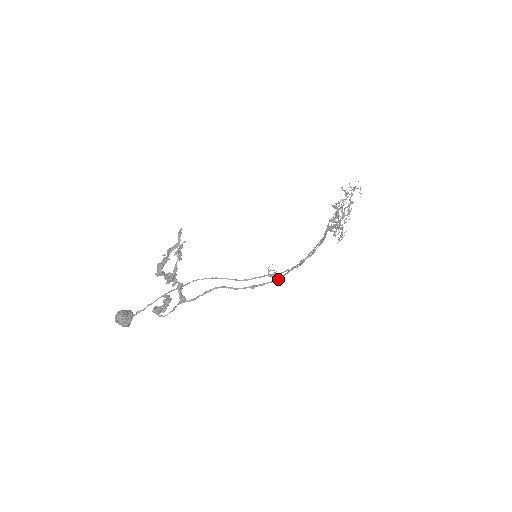
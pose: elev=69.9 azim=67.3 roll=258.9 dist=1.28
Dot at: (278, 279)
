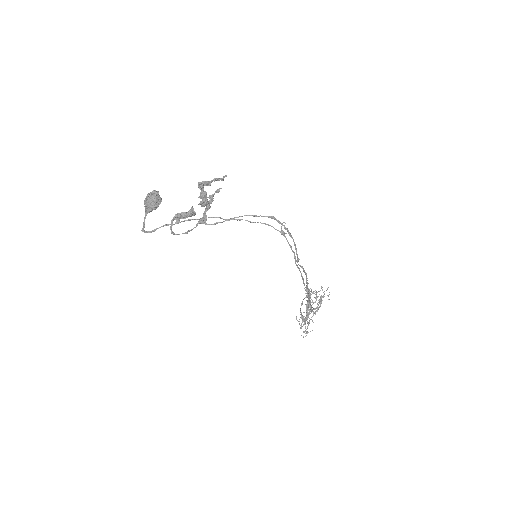
Dot at: (289, 233)
